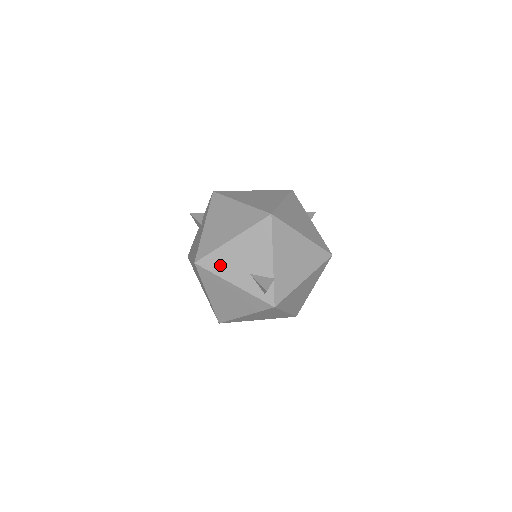
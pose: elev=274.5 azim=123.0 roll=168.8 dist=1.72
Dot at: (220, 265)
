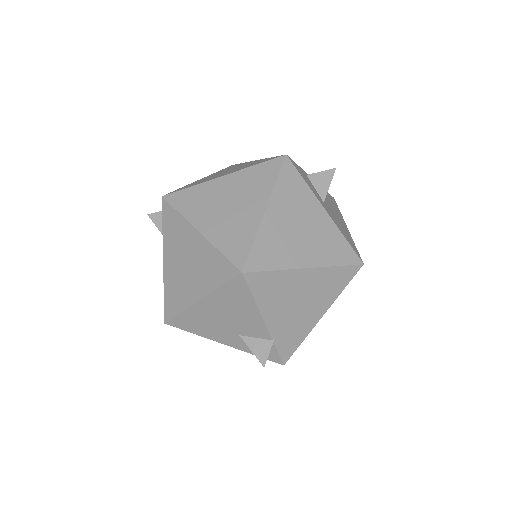
Dot at: (197, 326)
